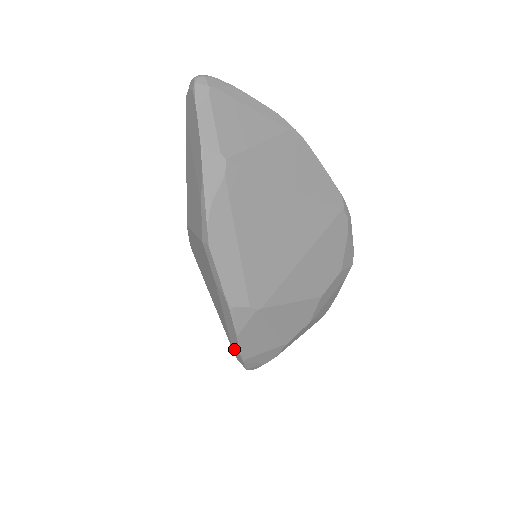
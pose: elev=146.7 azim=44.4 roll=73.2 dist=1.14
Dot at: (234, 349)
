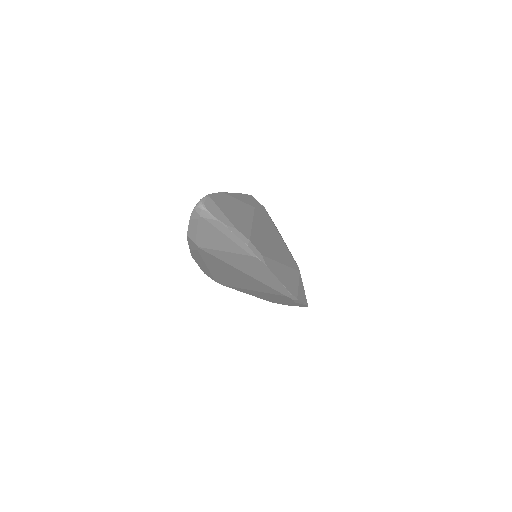
Dot at: occluded
